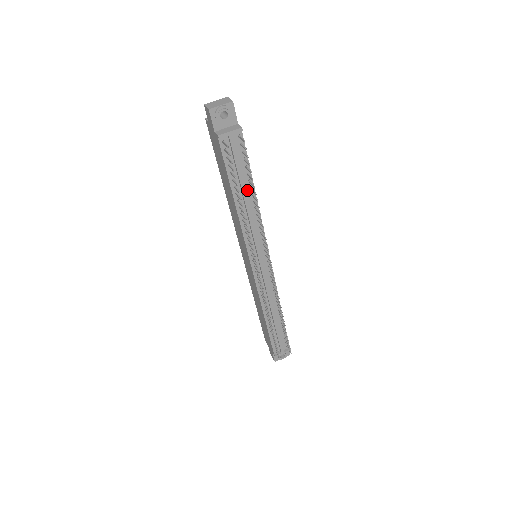
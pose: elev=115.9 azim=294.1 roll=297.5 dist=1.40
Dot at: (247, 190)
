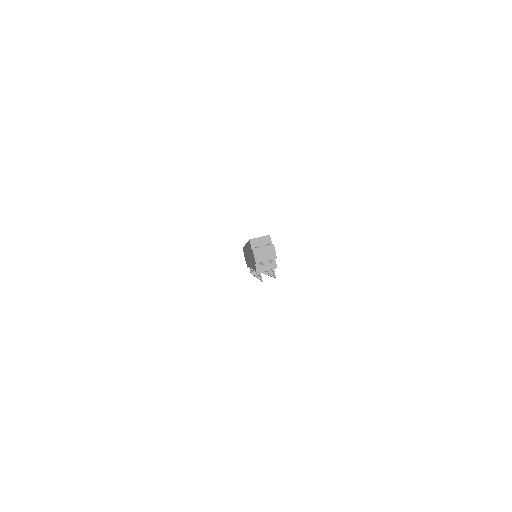
Dot at: occluded
